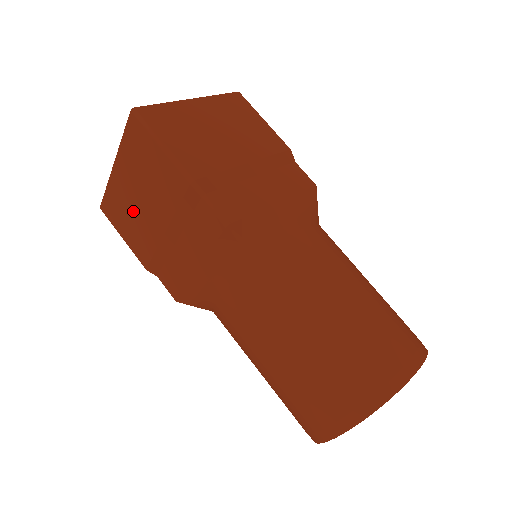
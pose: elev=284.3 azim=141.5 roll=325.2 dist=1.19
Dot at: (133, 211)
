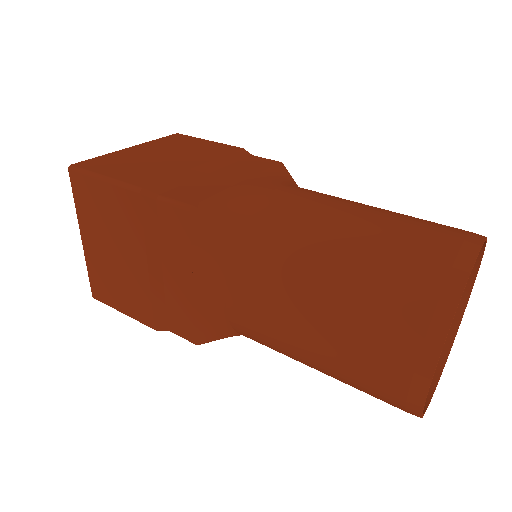
Dot at: (116, 272)
